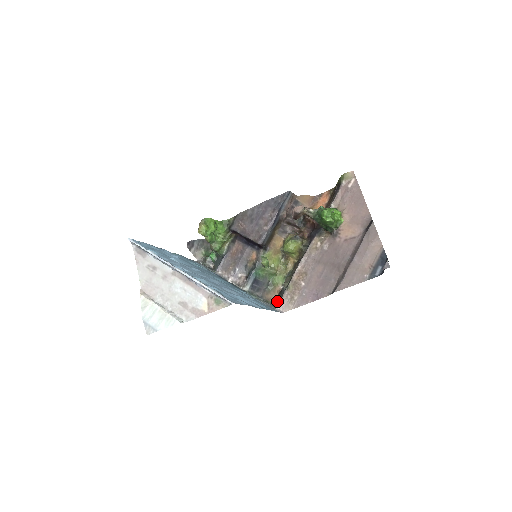
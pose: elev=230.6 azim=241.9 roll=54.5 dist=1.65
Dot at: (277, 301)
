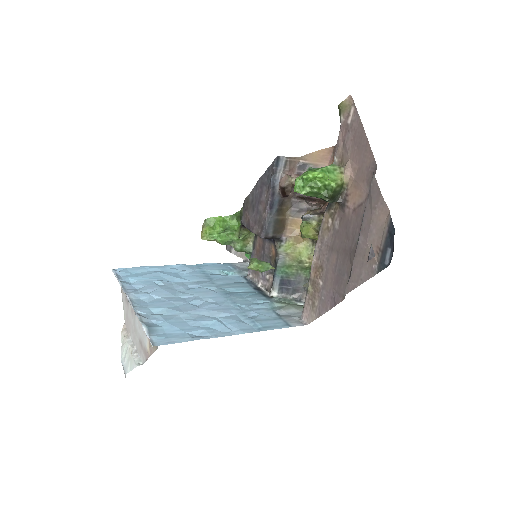
Dot at: occluded
